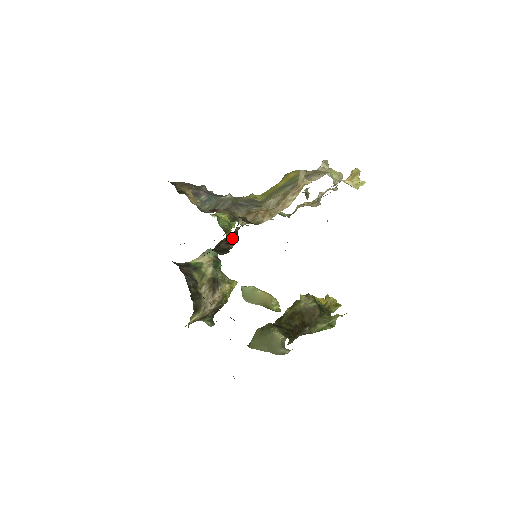
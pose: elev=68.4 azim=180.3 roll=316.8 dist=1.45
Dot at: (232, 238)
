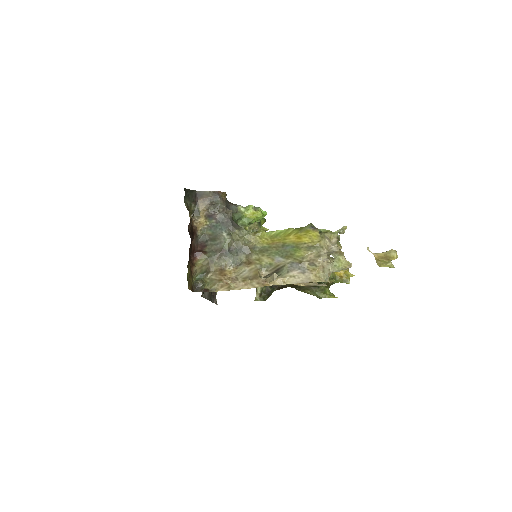
Dot at: occluded
